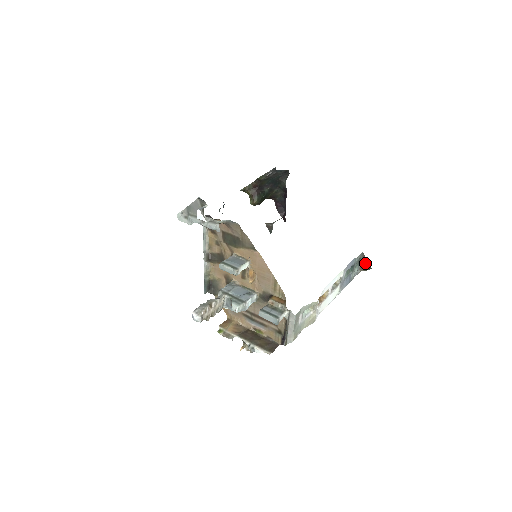
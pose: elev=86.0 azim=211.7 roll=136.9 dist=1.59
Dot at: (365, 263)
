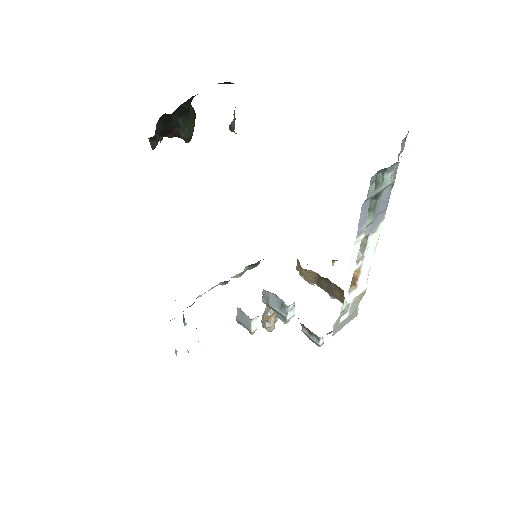
Dot at: occluded
